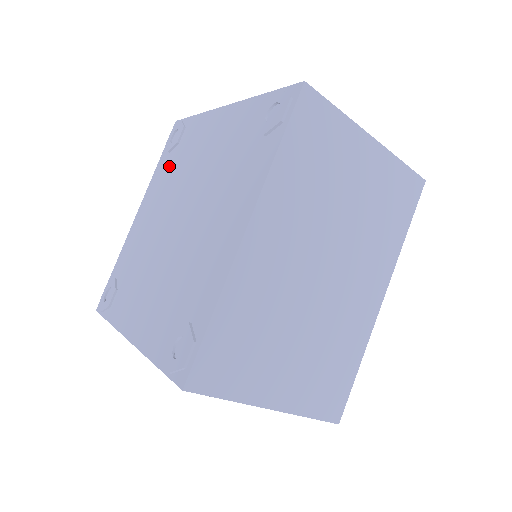
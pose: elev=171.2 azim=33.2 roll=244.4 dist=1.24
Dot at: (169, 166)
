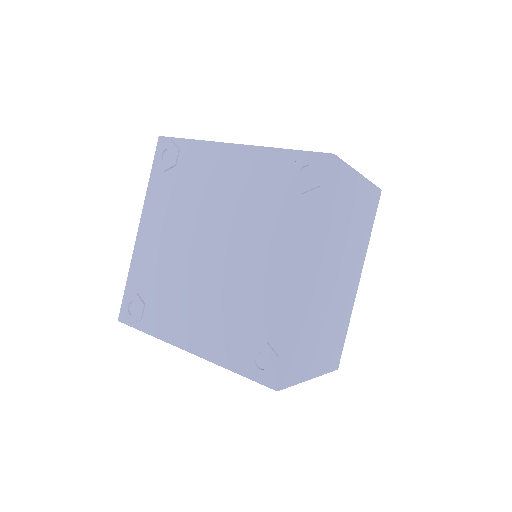
Dot at: (171, 188)
